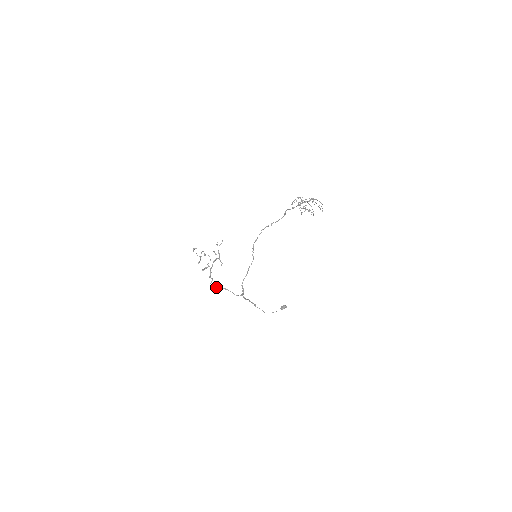
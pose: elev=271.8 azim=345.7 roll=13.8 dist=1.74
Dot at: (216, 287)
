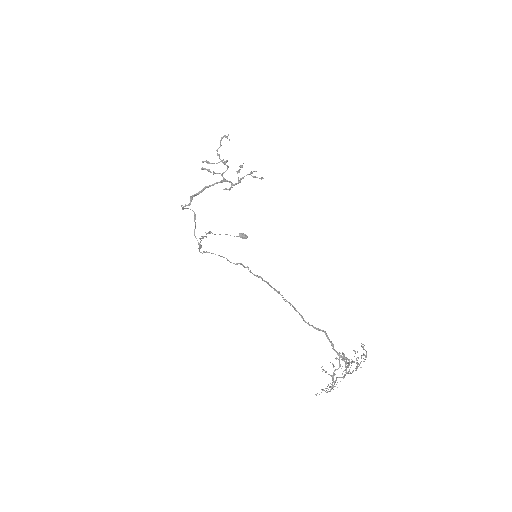
Dot at: (185, 208)
